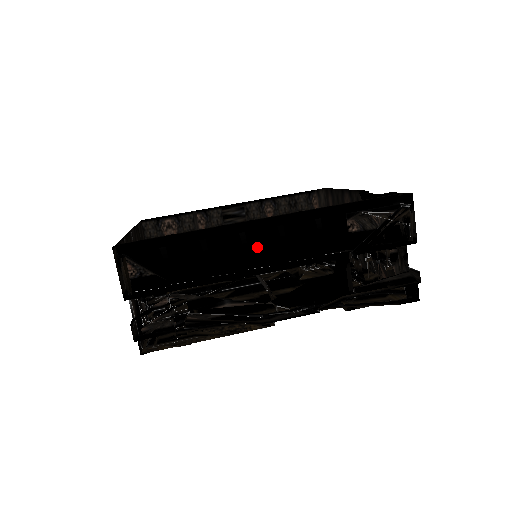
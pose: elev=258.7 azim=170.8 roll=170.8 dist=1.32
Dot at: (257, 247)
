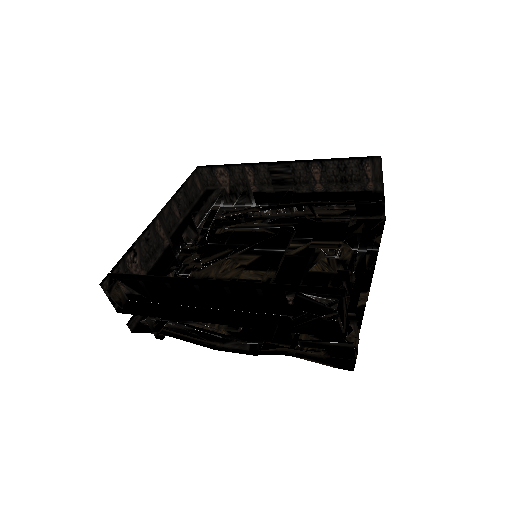
Dot at: (210, 296)
